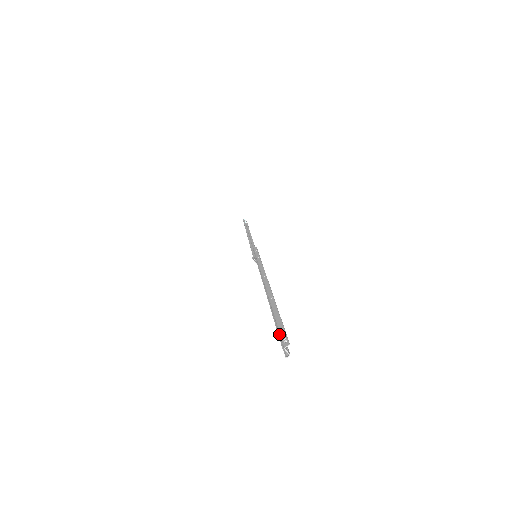
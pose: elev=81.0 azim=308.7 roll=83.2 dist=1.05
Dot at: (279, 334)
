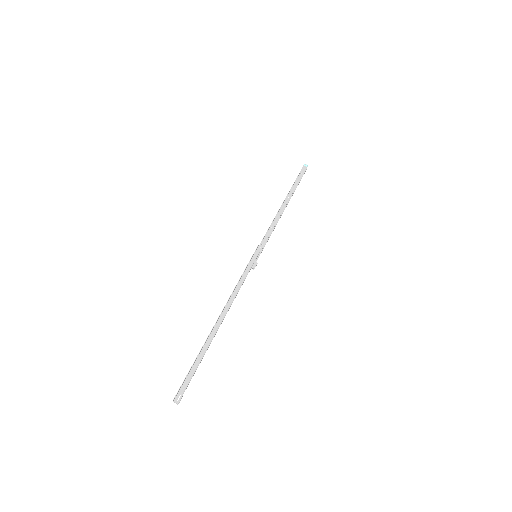
Dot at: (190, 379)
